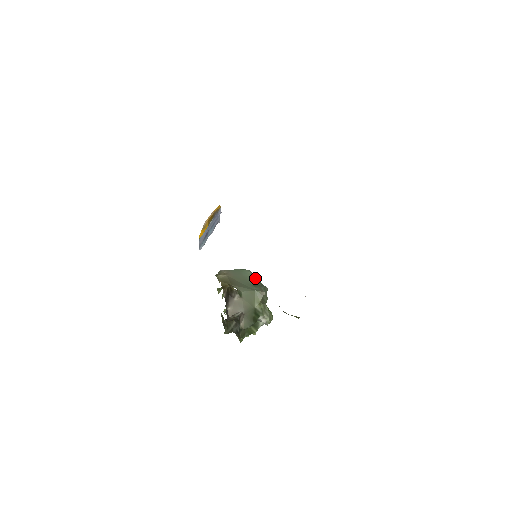
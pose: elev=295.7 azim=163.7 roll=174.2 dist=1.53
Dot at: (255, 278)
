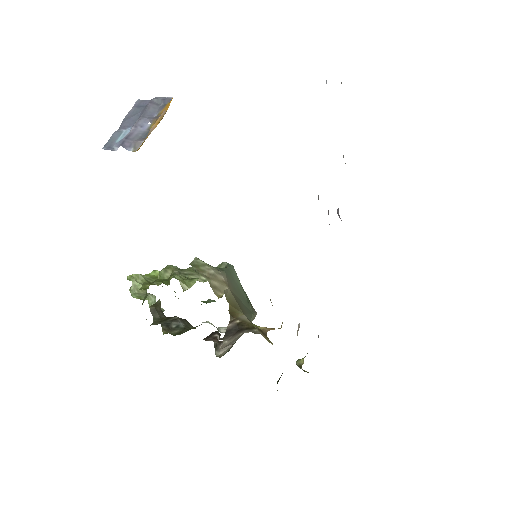
Dot at: (239, 281)
